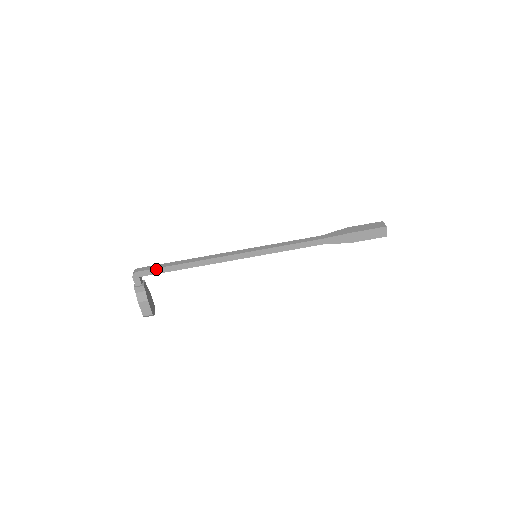
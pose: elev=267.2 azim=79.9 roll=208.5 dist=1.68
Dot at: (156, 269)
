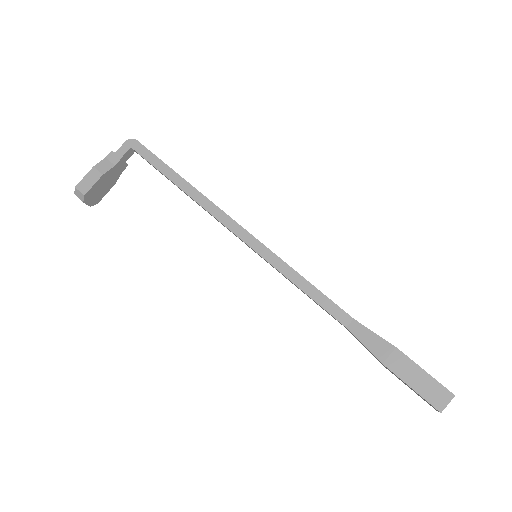
Dot at: (154, 156)
